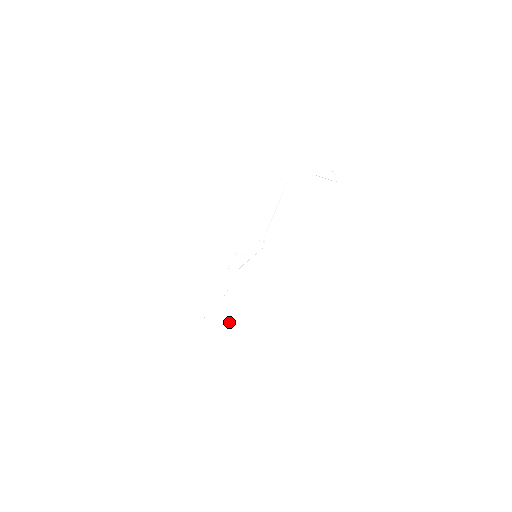
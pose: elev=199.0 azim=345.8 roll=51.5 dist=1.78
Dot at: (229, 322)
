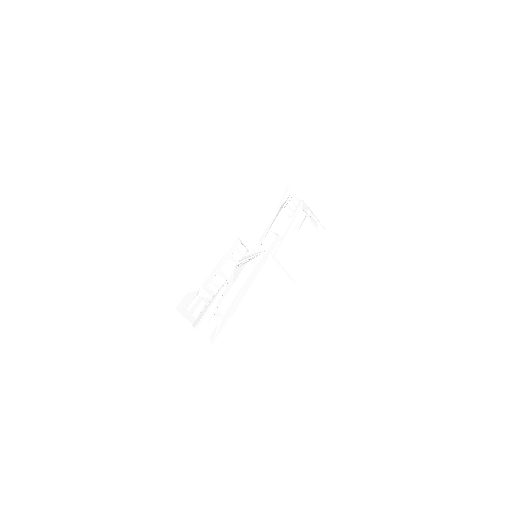
Dot at: (228, 313)
